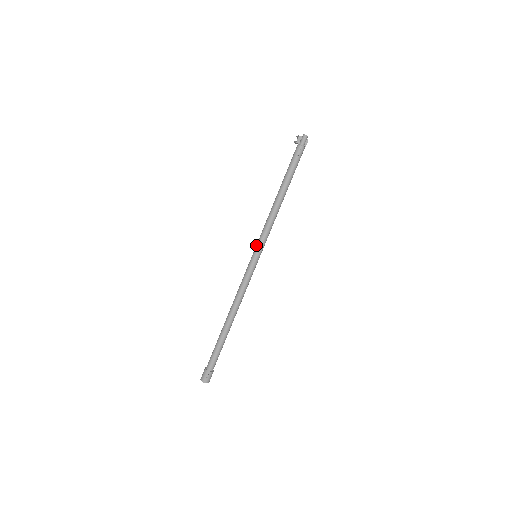
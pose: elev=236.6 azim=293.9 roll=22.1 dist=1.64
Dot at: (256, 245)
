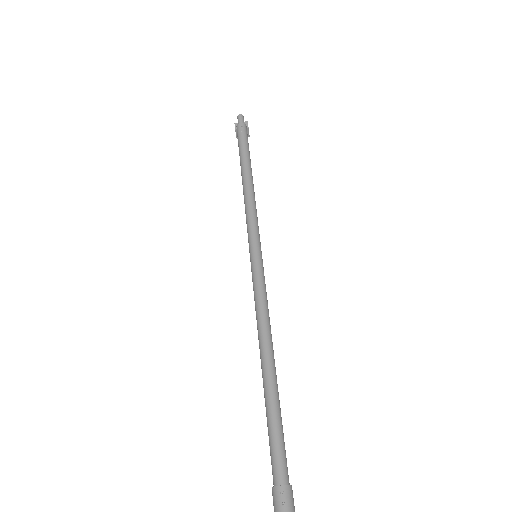
Dot at: occluded
